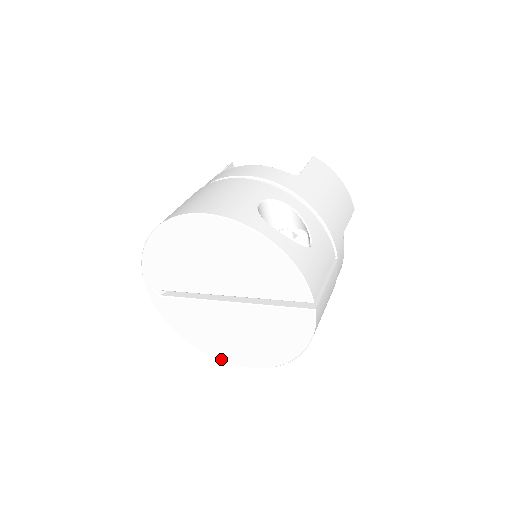
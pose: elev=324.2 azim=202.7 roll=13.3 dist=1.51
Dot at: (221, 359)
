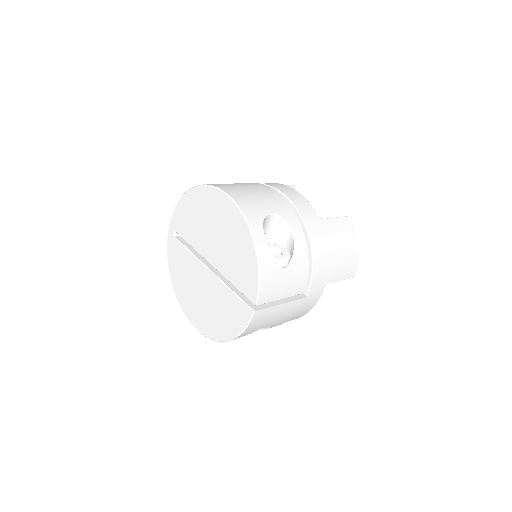
Dot at: (183, 309)
